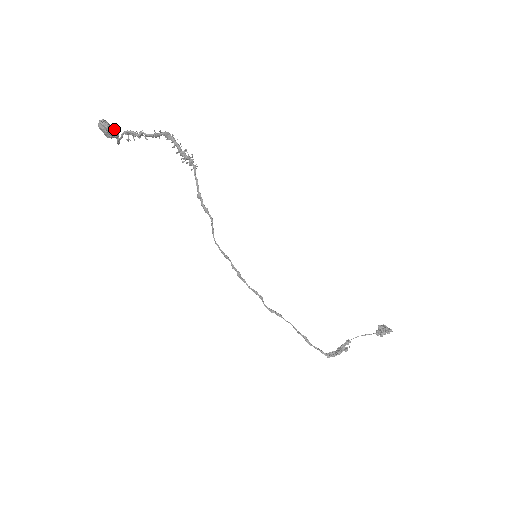
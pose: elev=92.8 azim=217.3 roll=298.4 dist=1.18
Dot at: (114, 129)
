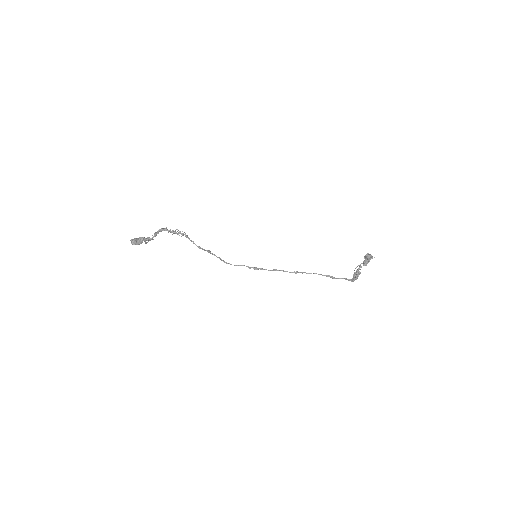
Dot at: (140, 238)
